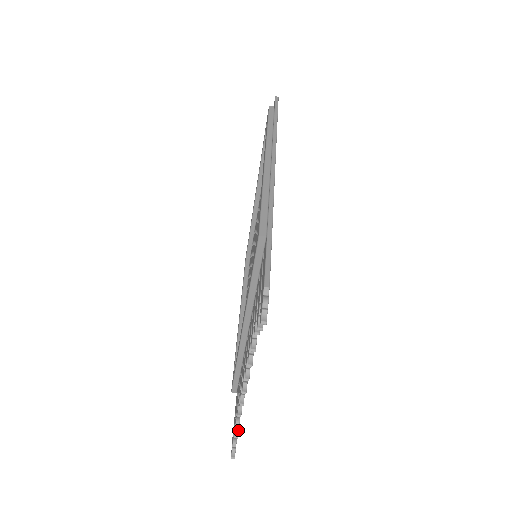
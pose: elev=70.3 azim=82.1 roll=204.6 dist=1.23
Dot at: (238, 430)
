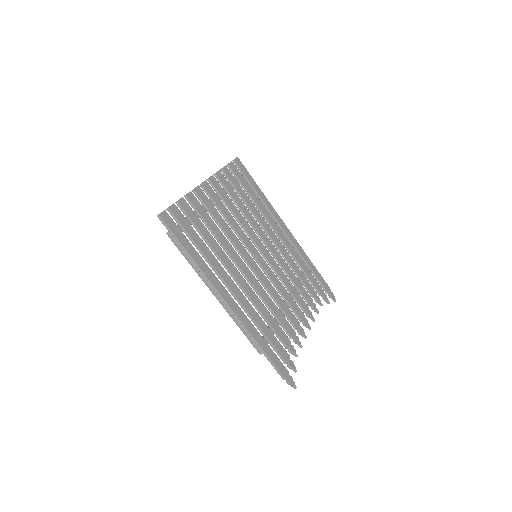
Dot at: (327, 302)
